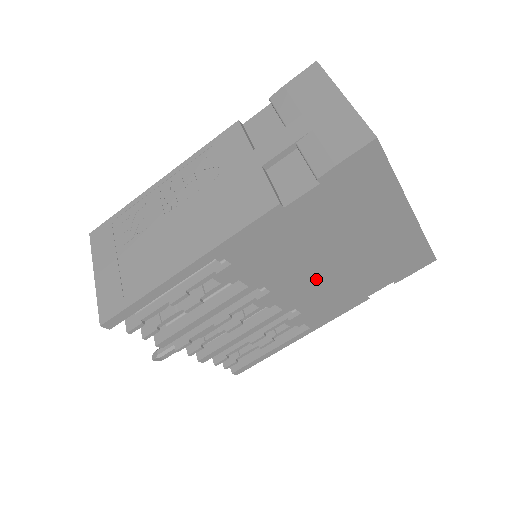
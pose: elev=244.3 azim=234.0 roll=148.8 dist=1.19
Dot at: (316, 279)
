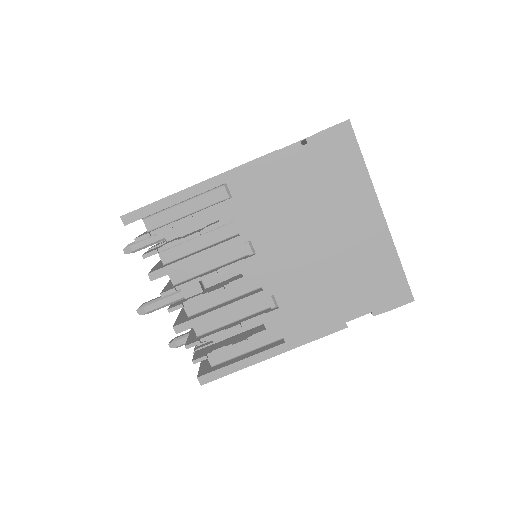
Dot at: (297, 260)
